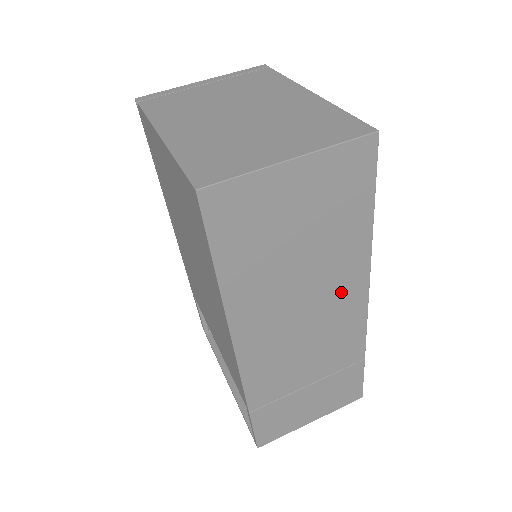
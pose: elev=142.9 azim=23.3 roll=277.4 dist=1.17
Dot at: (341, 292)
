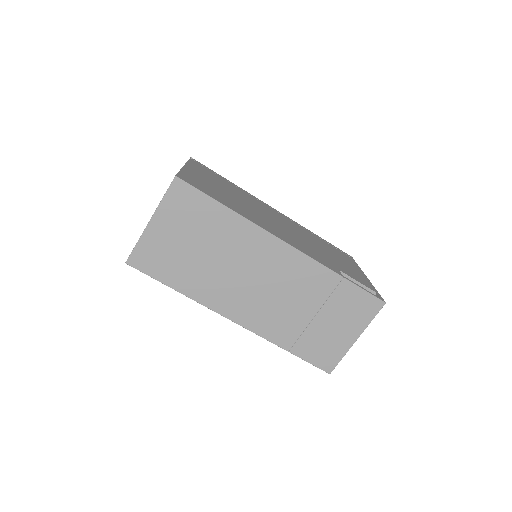
Dot at: (260, 253)
